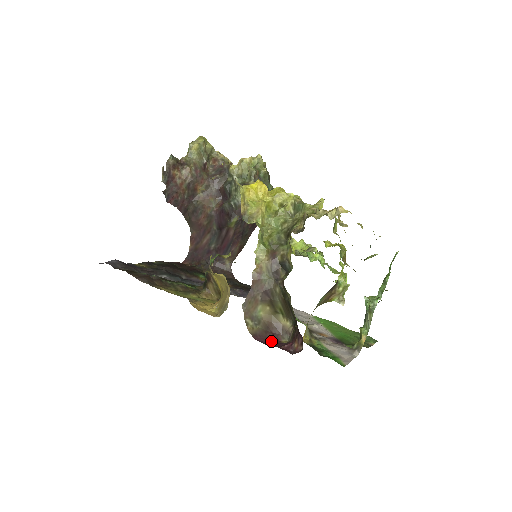
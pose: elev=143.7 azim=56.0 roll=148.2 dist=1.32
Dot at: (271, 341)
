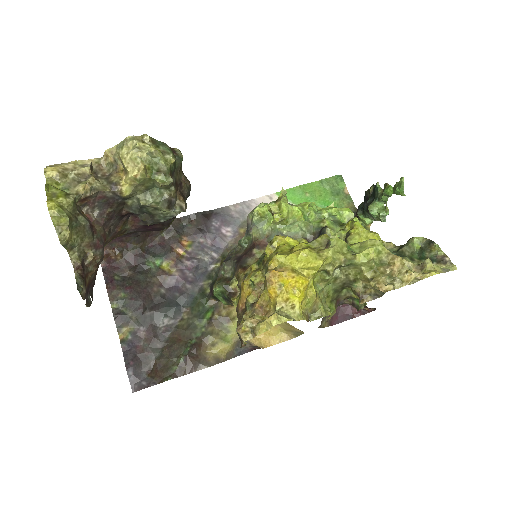
Dot at: (338, 311)
